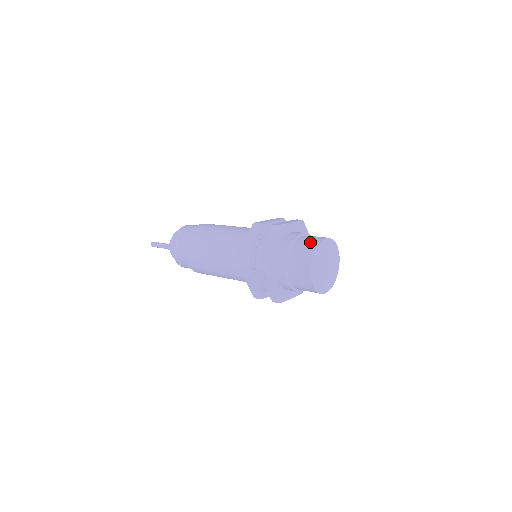
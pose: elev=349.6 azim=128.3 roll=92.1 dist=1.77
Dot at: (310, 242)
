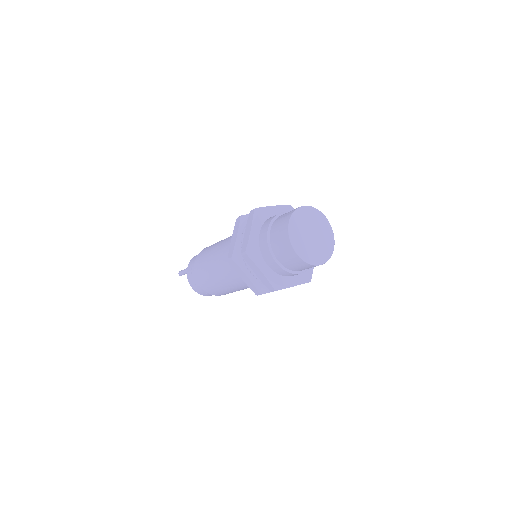
Dot at: occluded
